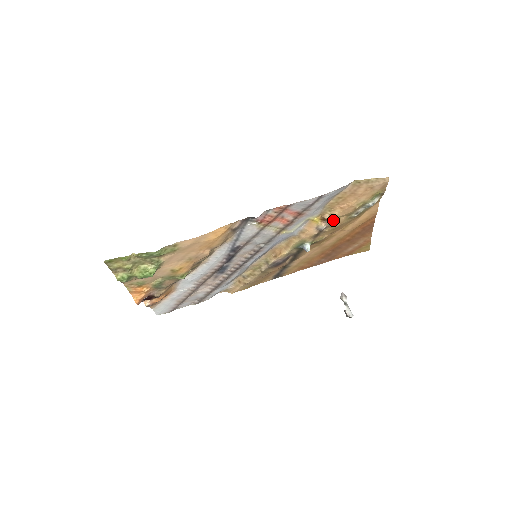
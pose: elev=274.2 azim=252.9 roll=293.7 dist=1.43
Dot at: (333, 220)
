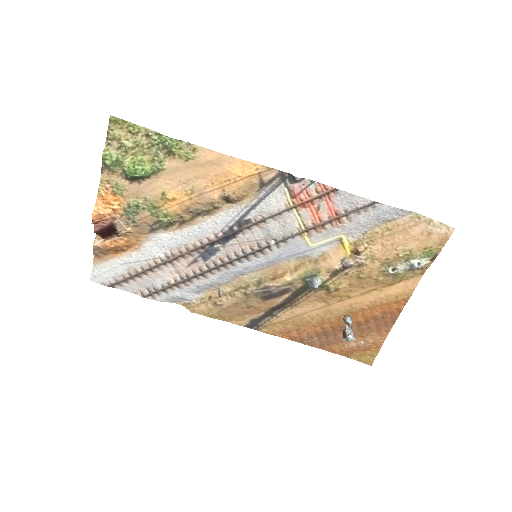
Dot at: (366, 258)
